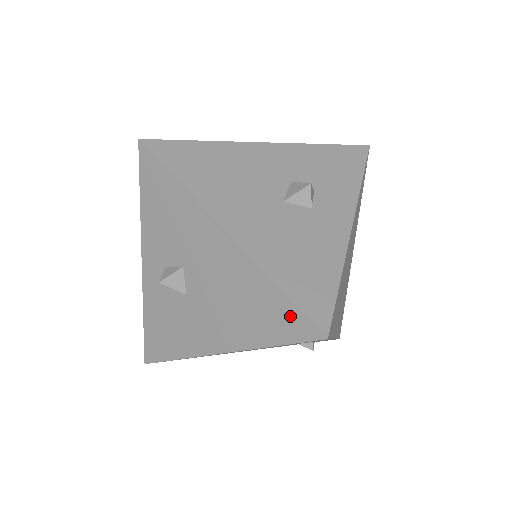
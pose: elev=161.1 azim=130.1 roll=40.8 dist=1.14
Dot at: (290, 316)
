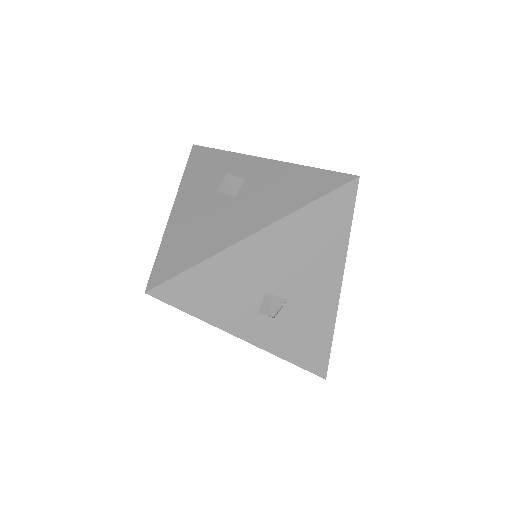
Dot at: (335, 201)
